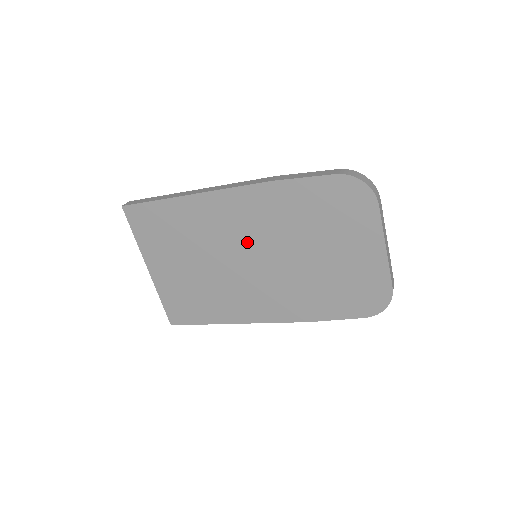
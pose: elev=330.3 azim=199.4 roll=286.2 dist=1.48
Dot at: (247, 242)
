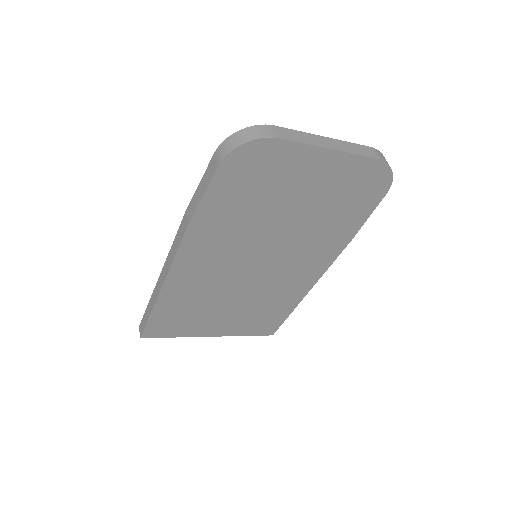
Dot at: (237, 263)
